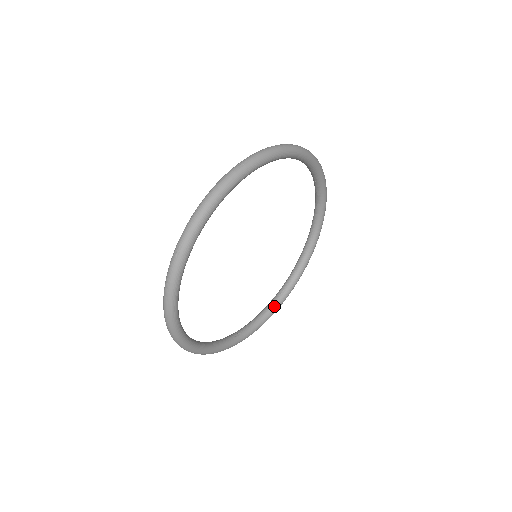
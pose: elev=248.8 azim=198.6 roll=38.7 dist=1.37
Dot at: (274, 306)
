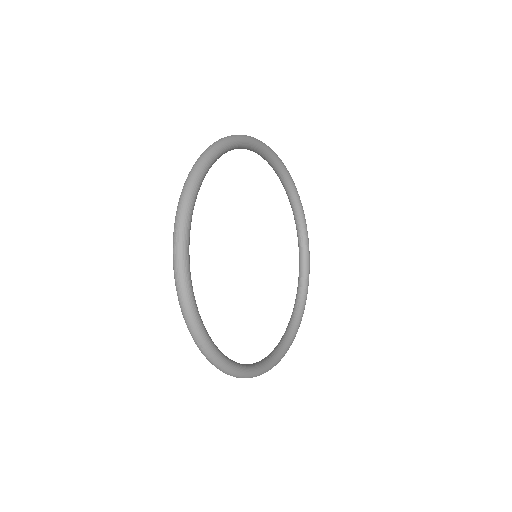
Dot at: (304, 255)
